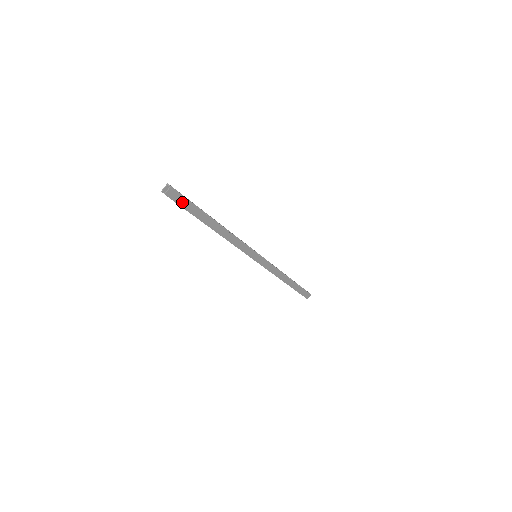
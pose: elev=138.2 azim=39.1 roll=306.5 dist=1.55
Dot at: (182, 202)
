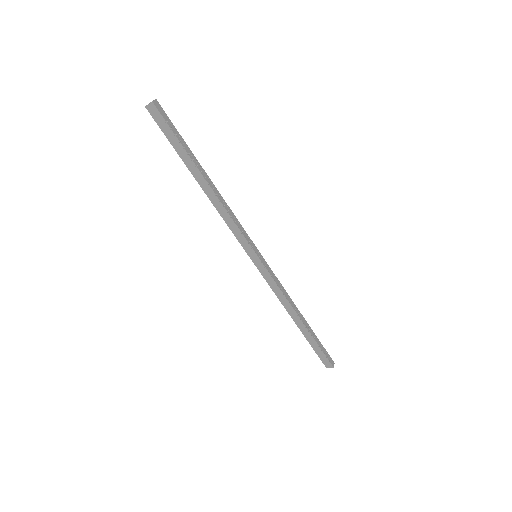
Dot at: (164, 127)
